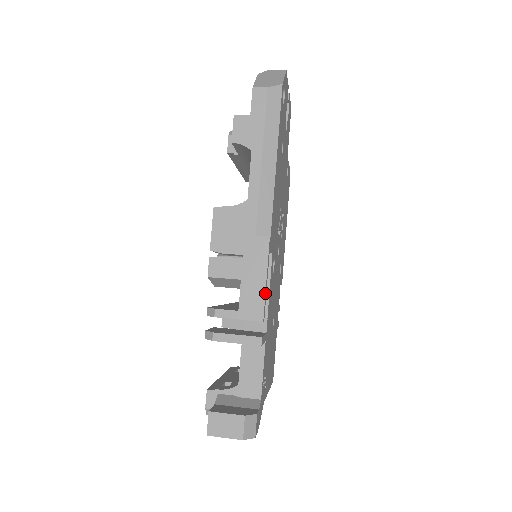
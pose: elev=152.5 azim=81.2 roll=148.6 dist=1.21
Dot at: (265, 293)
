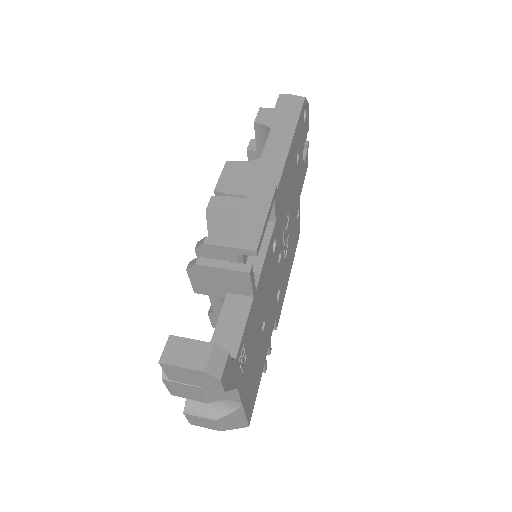
Dot at: (263, 227)
